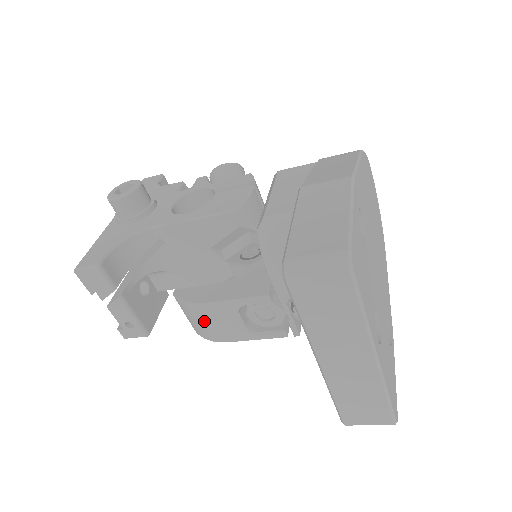
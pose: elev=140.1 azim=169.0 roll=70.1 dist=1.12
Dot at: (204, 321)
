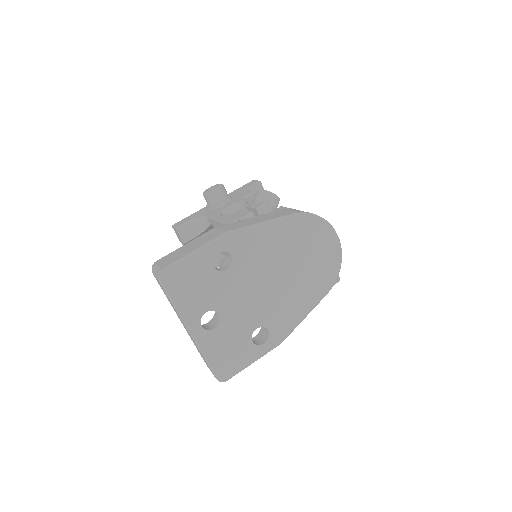
Dot at: occluded
